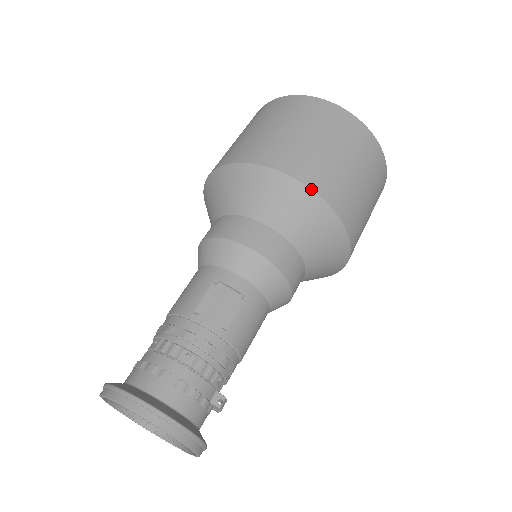
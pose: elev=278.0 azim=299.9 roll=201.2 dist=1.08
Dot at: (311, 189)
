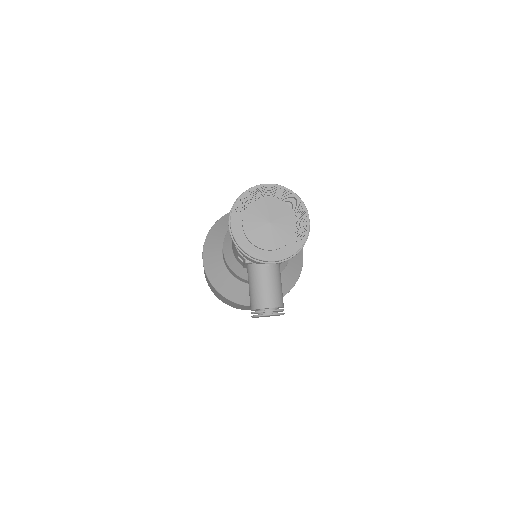
Dot at: occluded
